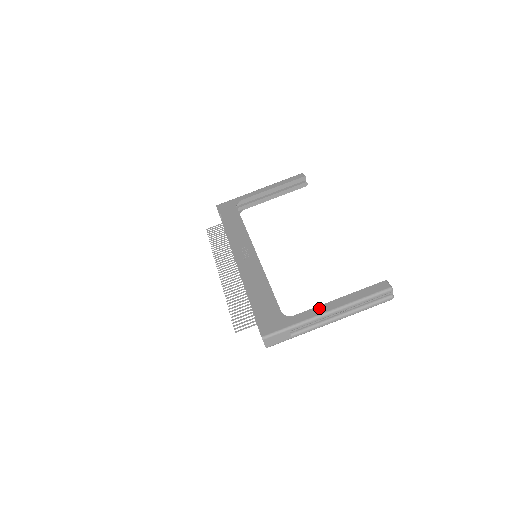
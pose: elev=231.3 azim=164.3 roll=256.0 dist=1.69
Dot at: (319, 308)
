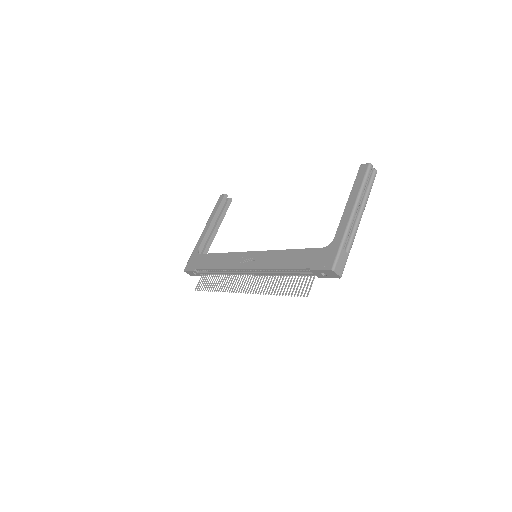
Dot at: (343, 218)
